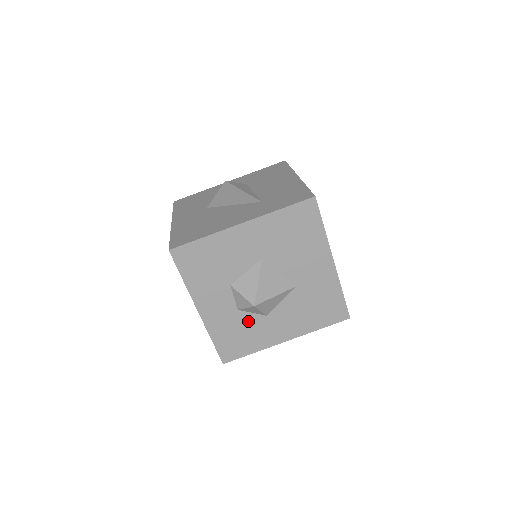
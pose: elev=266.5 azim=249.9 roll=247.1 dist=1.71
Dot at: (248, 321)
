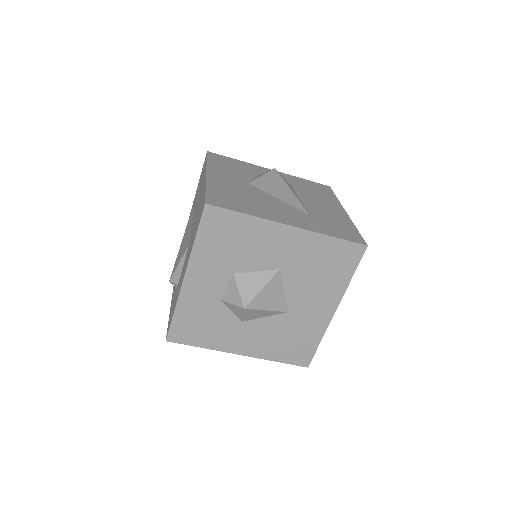
Dot at: (221, 316)
